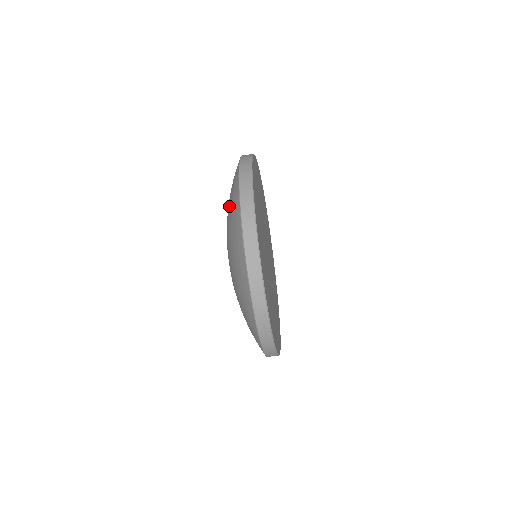
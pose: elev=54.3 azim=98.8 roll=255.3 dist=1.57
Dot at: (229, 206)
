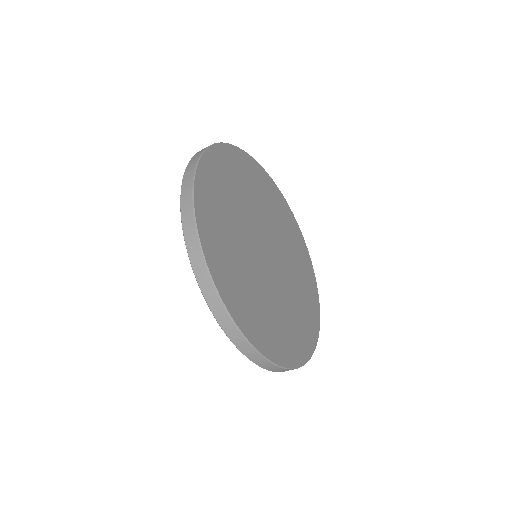
Dot at: occluded
